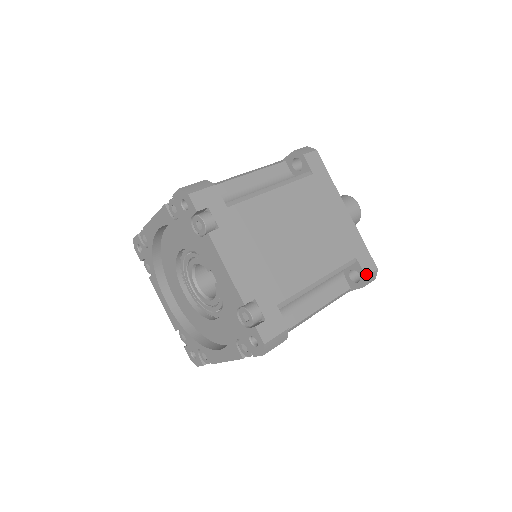
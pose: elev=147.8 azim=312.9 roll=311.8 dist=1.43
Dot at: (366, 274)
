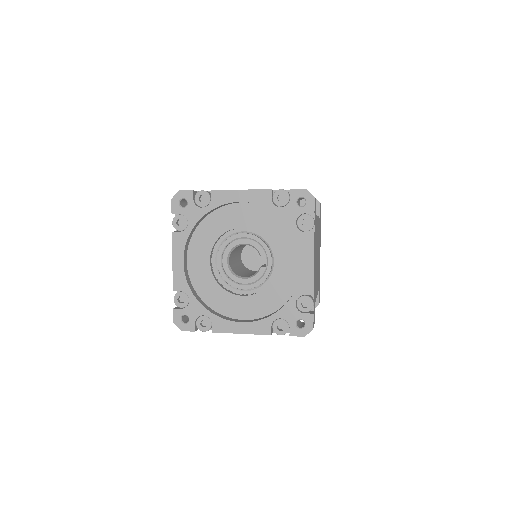
Dot at: (319, 302)
